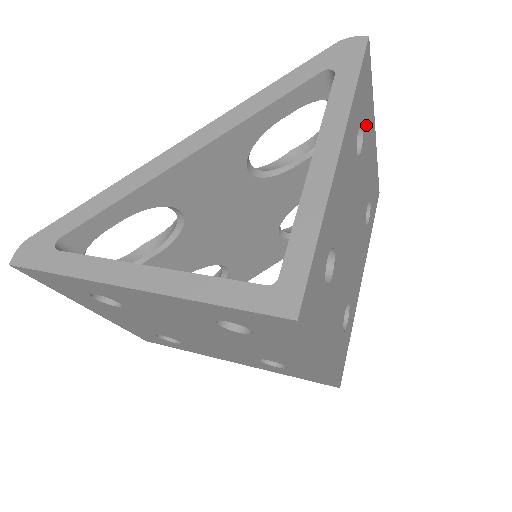
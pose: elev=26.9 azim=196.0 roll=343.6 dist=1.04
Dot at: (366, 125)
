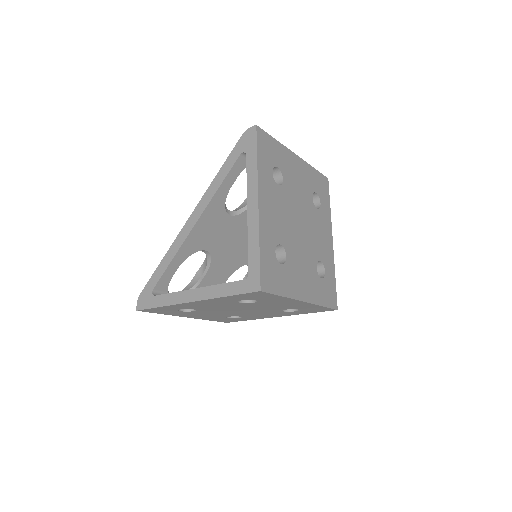
Dot at: (281, 163)
